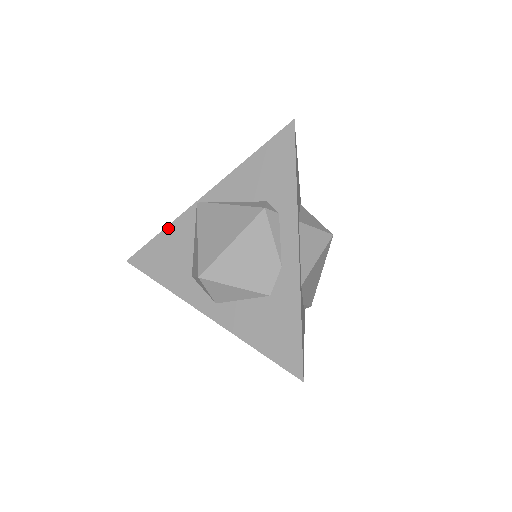
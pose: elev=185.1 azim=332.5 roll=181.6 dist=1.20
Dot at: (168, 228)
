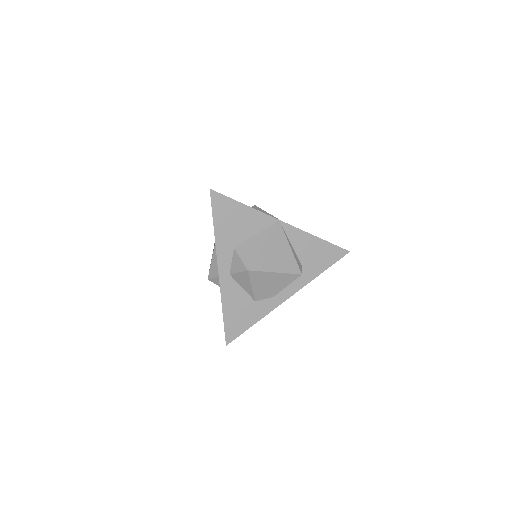
Dot at: (252, 209)
